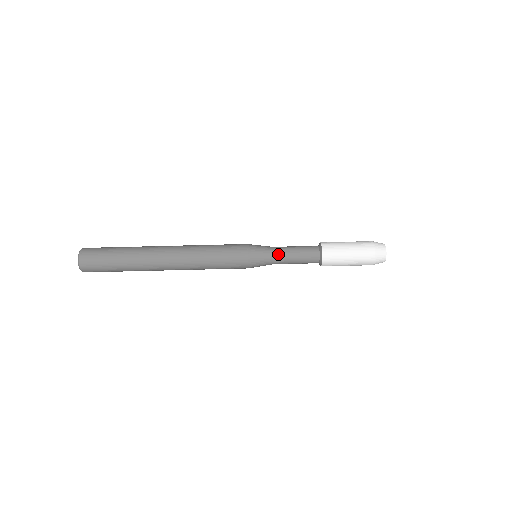
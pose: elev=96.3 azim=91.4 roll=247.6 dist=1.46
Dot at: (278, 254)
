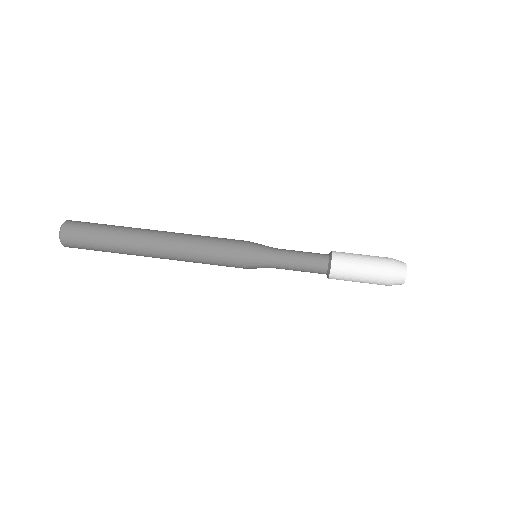
Dot at: (281, 250)
